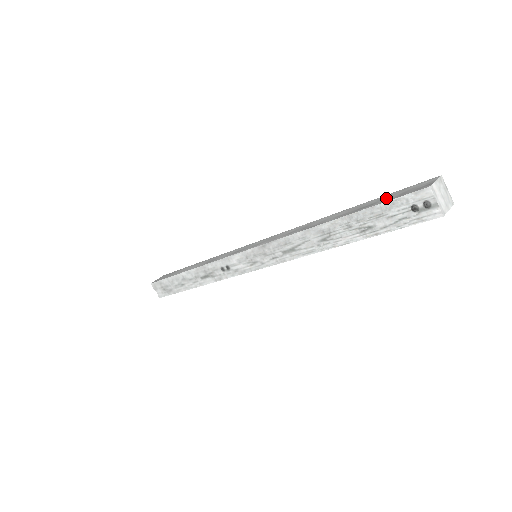
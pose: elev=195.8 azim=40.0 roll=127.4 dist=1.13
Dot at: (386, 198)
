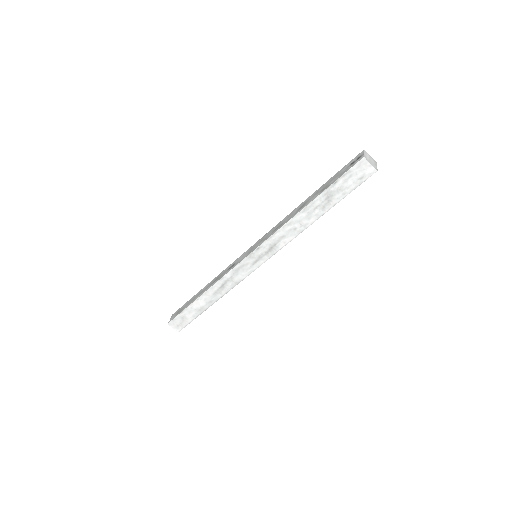
Dot at: occluded
